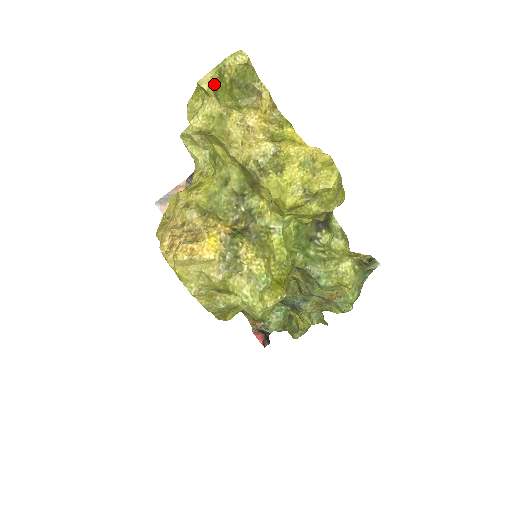
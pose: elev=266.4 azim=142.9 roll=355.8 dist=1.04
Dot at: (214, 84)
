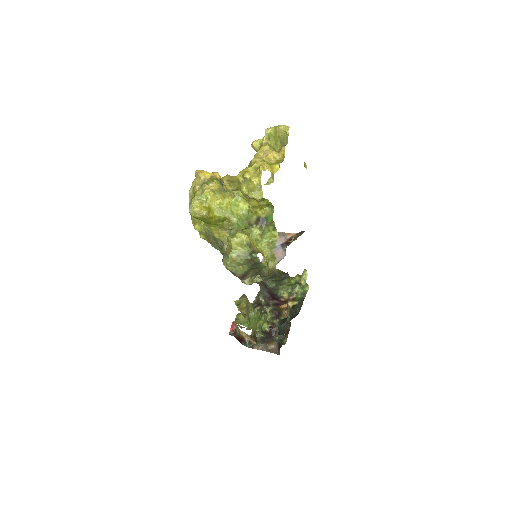
Dot at: (271, 132)
